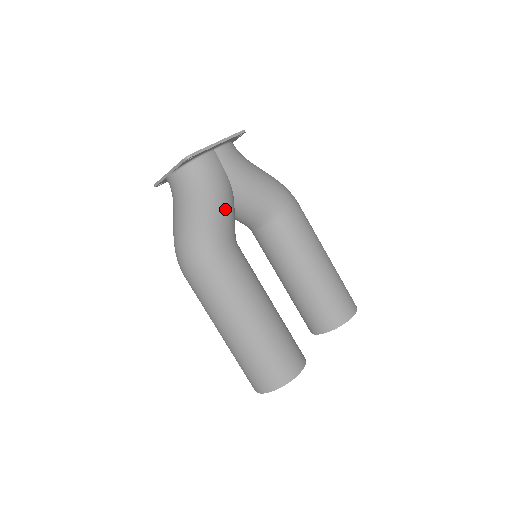
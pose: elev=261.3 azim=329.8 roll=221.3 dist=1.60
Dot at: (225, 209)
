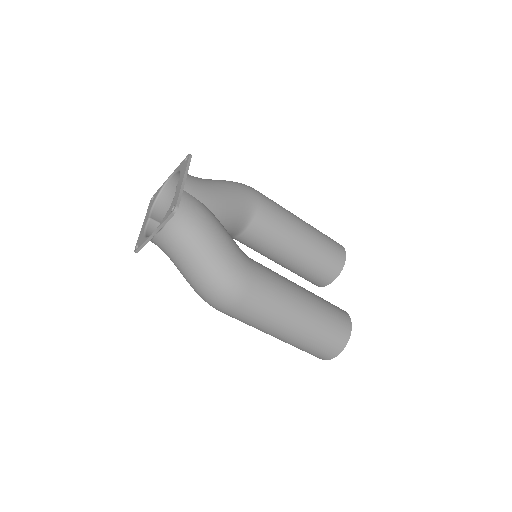
Dot at: (225, 235)
